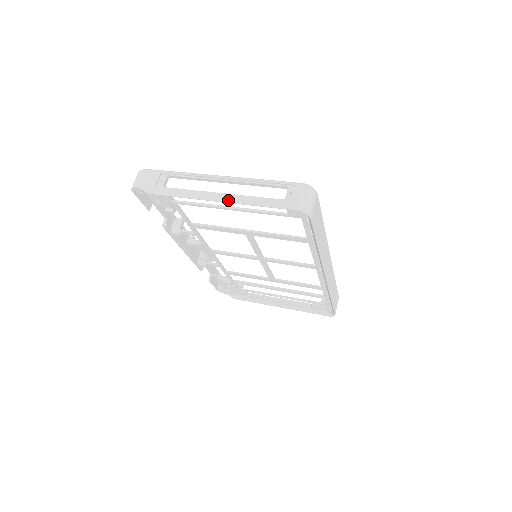
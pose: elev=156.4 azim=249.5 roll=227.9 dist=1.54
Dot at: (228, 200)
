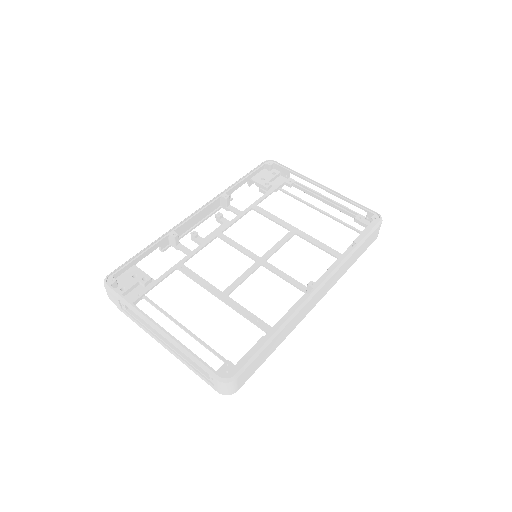
Dot at: occluded
